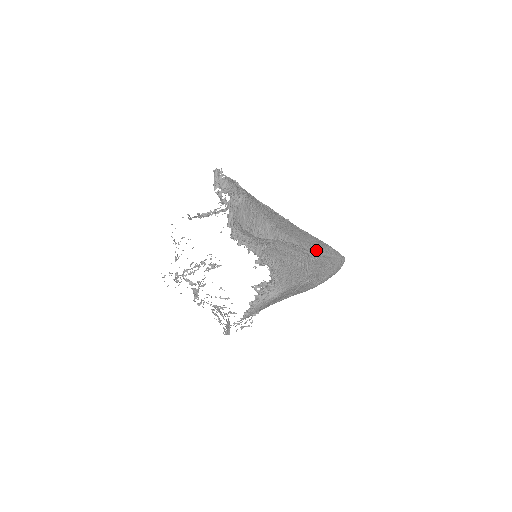
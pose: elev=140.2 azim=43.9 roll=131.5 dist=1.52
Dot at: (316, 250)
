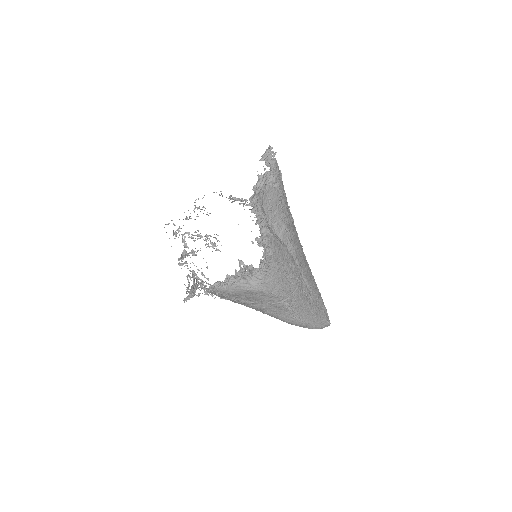
Dot at: (310, 289)
